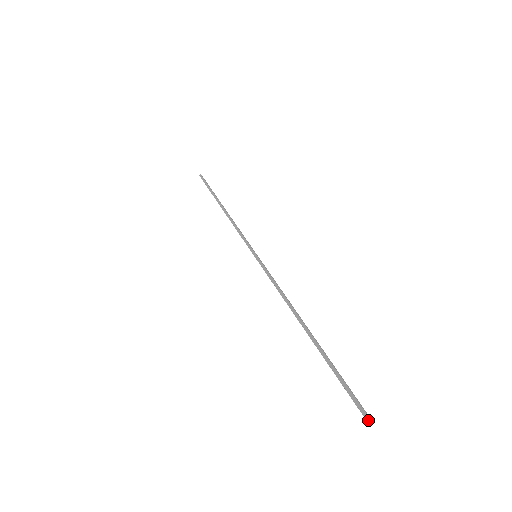
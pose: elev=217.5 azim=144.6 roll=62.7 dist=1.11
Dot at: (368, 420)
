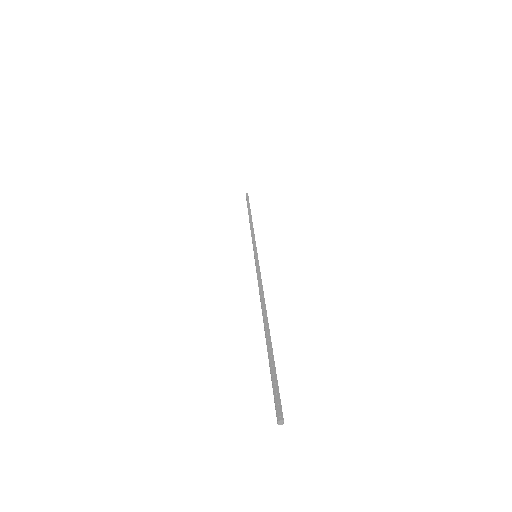
Dot at: (280, 423)
